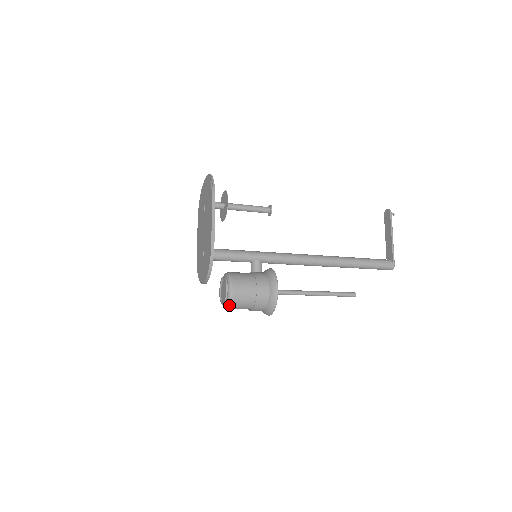
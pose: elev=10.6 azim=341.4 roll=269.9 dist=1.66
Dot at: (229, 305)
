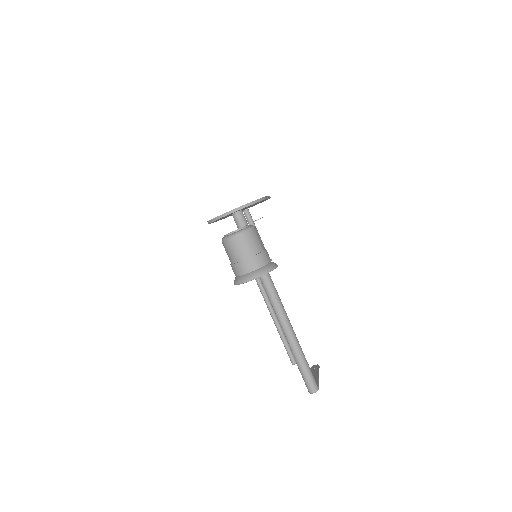
Dot at: (244, 232)
